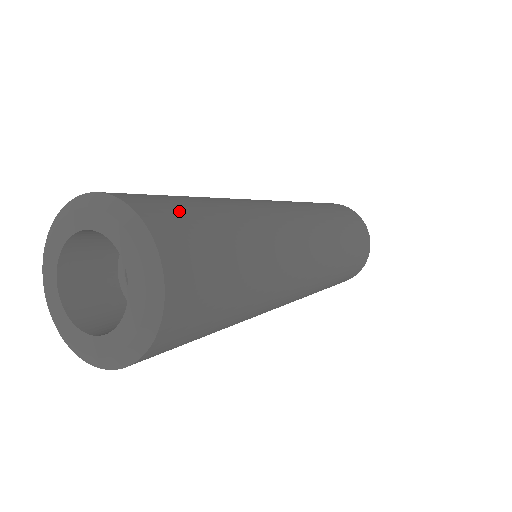
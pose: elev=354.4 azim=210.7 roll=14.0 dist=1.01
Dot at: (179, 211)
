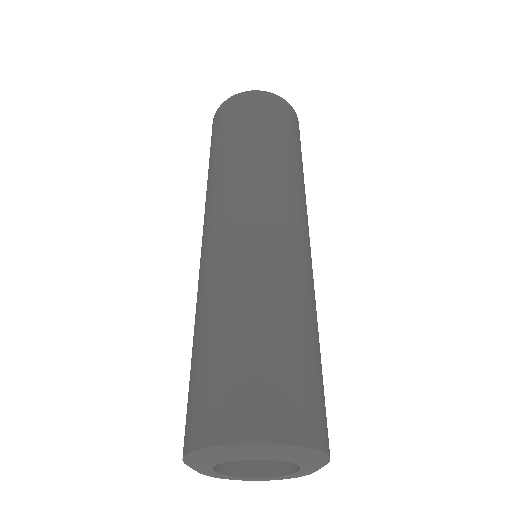
Dot at: occluded
